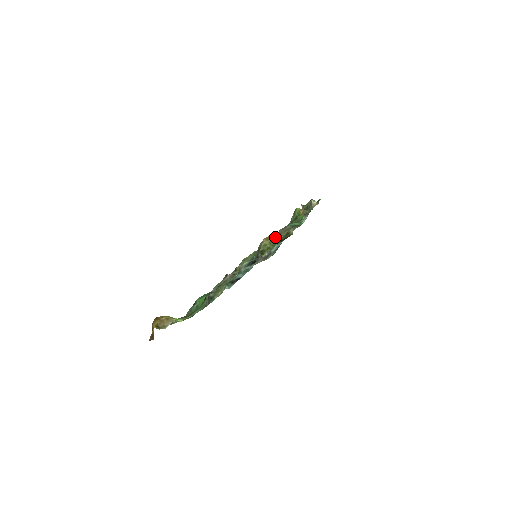
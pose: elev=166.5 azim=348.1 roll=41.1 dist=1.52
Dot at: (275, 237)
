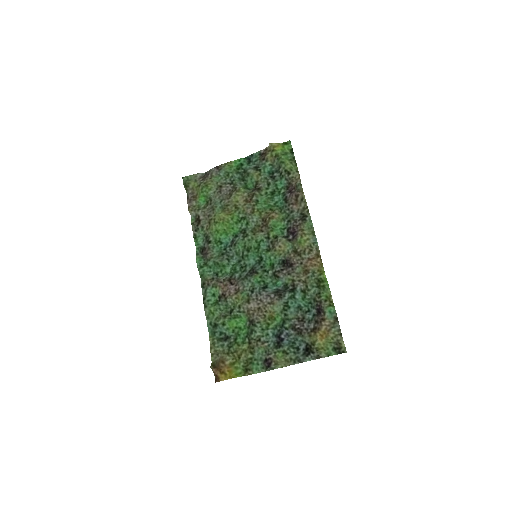
Dot at: (328, 340)
